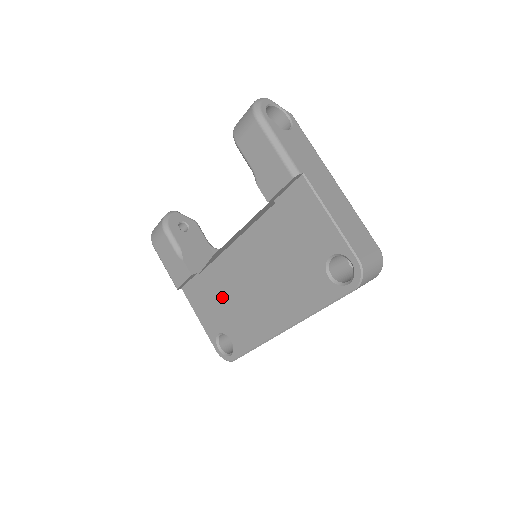
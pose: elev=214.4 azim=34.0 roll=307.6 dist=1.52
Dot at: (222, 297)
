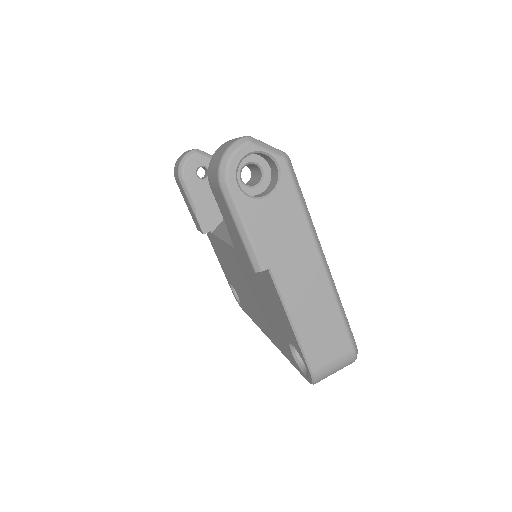
Dot at: (228, 267)
